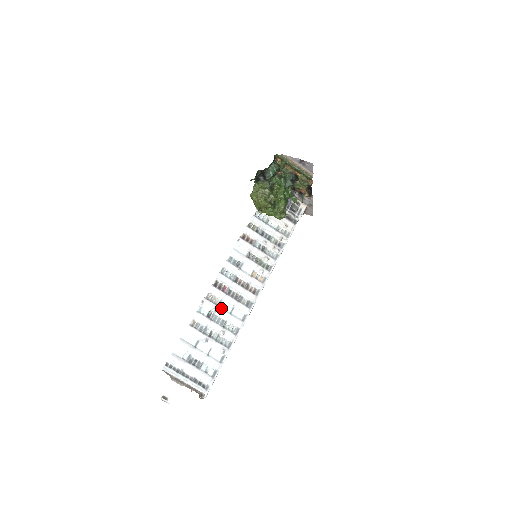
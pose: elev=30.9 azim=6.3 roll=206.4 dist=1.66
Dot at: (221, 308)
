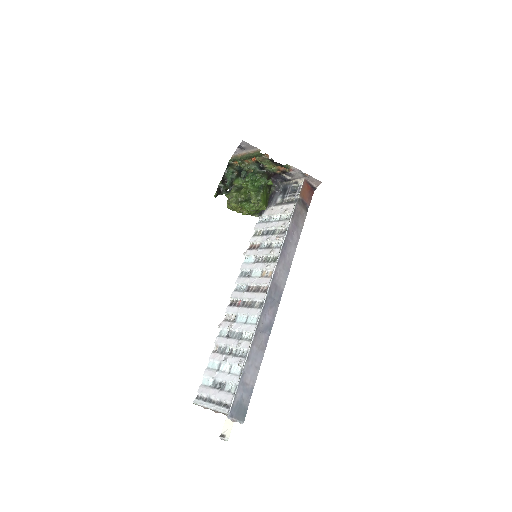
Dot at: (237, 322)
